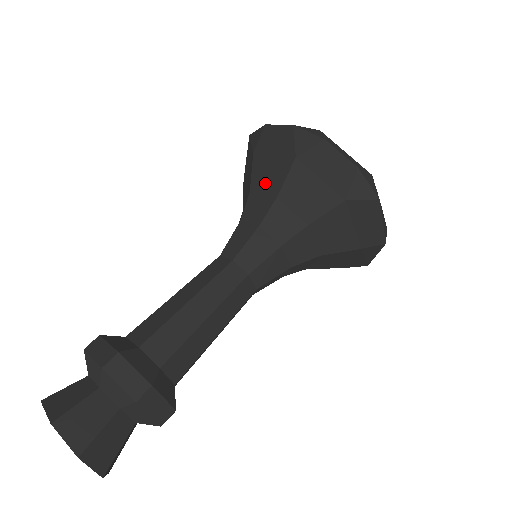
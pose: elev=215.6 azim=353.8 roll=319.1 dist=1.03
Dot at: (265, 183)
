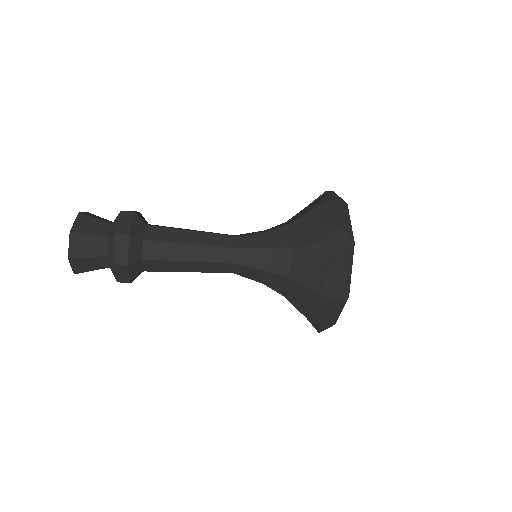
Dot at: (295, 217)
